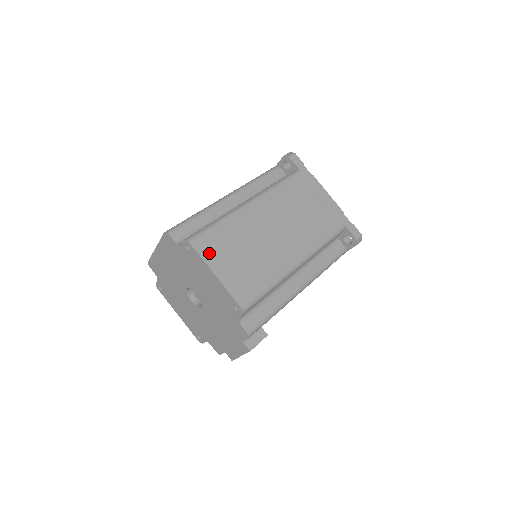
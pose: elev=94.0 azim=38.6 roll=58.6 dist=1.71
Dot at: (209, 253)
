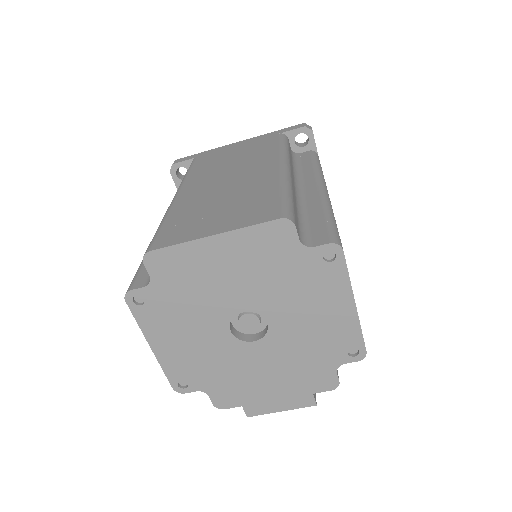
Dot at: occluded
